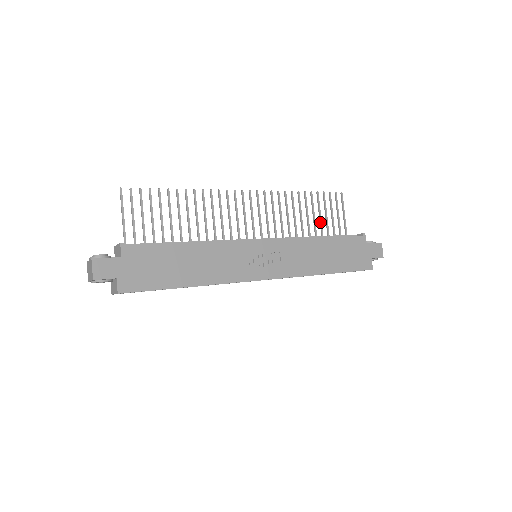
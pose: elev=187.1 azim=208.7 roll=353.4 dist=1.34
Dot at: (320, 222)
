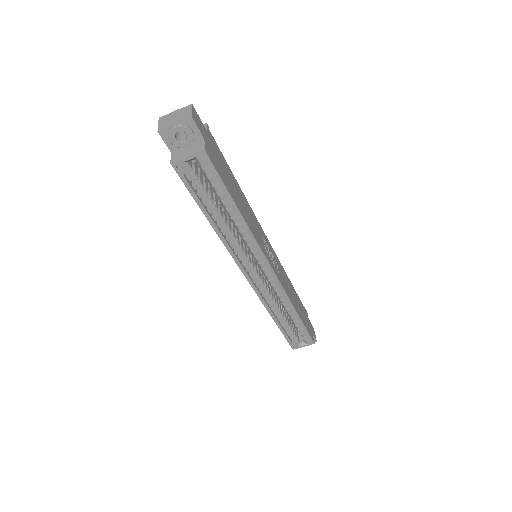
Dot at: occluded
